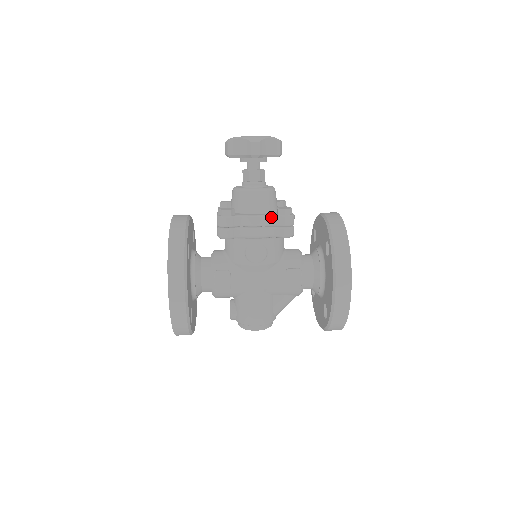
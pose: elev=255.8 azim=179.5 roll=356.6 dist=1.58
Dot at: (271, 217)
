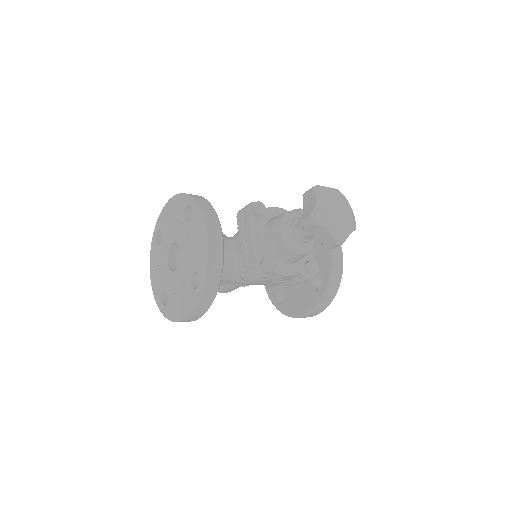
Dot at: (299, 274)
